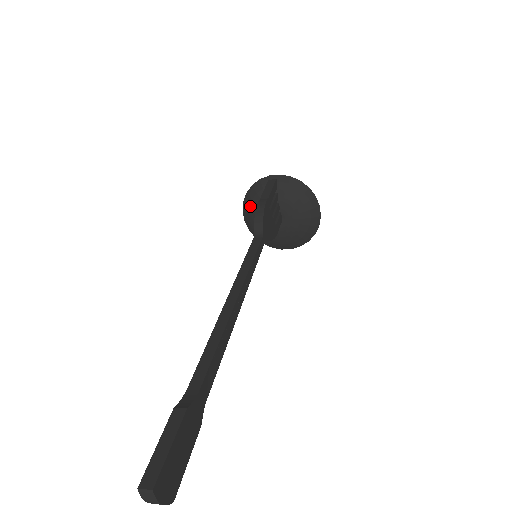
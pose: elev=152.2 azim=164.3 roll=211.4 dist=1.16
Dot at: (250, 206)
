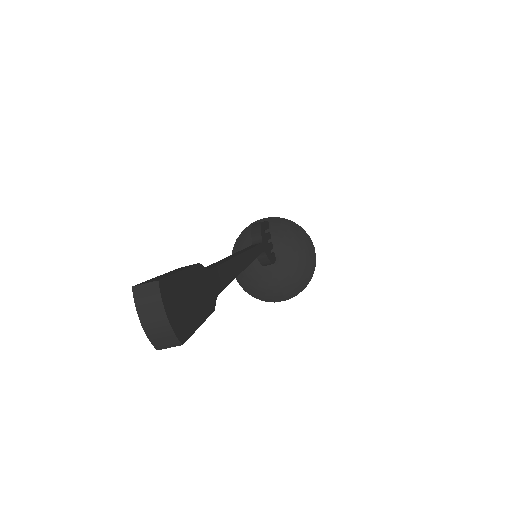
Dot at: occluded
